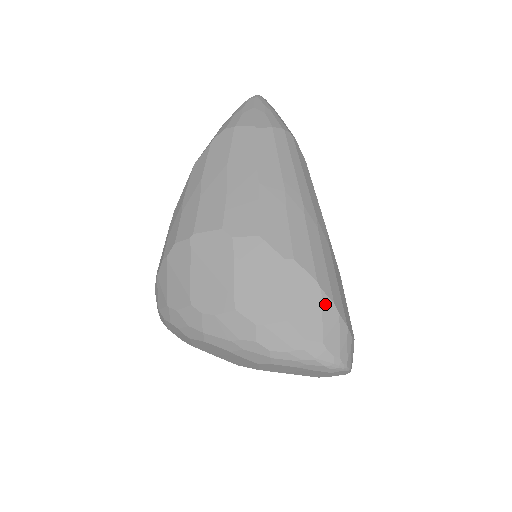
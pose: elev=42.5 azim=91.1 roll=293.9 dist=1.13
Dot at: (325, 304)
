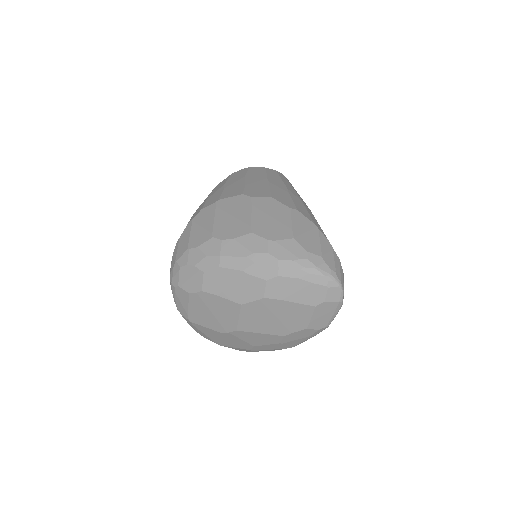
Dot at: (322, 237)
